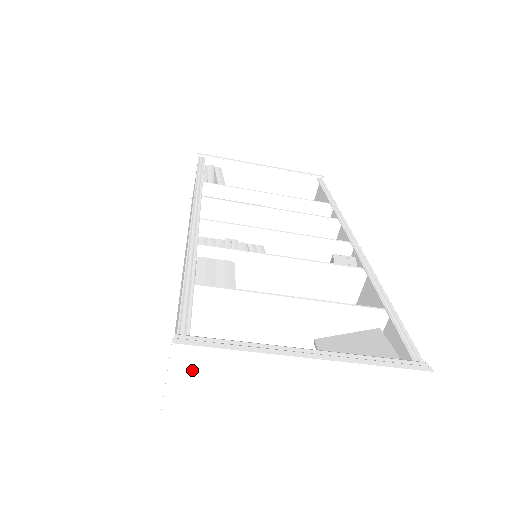
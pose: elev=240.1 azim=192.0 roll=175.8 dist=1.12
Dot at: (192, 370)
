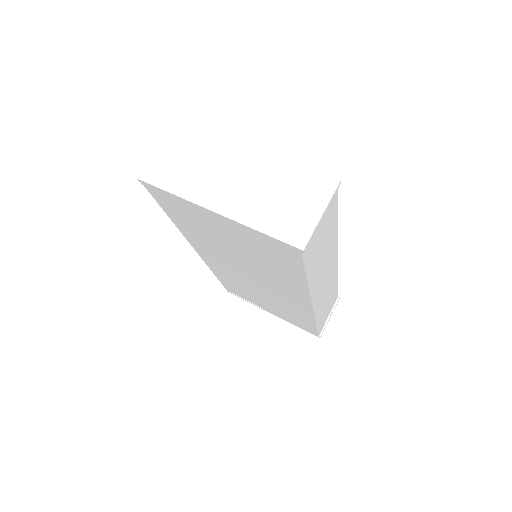
Dot at: (178, 141)
